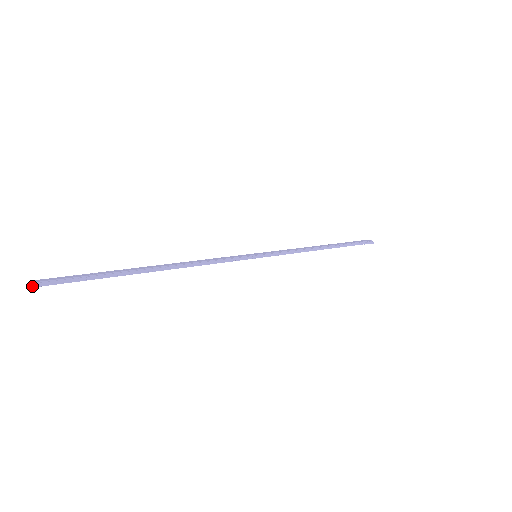
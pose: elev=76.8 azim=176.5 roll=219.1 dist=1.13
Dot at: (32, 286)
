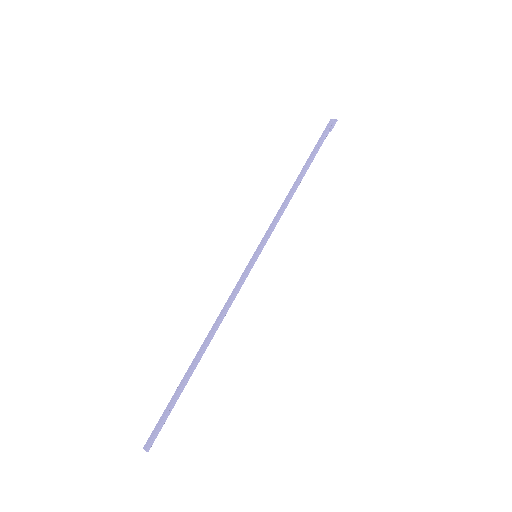
Dot at: occluded
